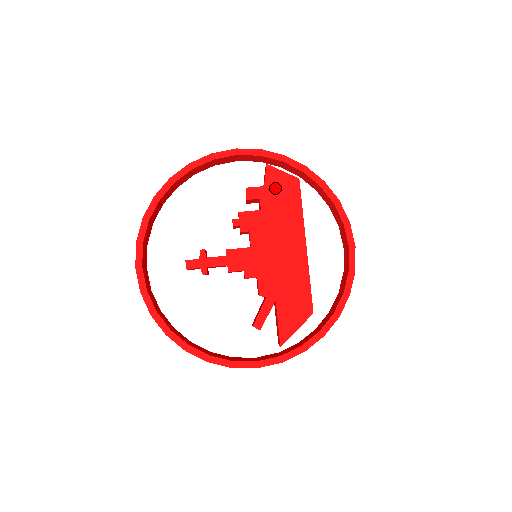
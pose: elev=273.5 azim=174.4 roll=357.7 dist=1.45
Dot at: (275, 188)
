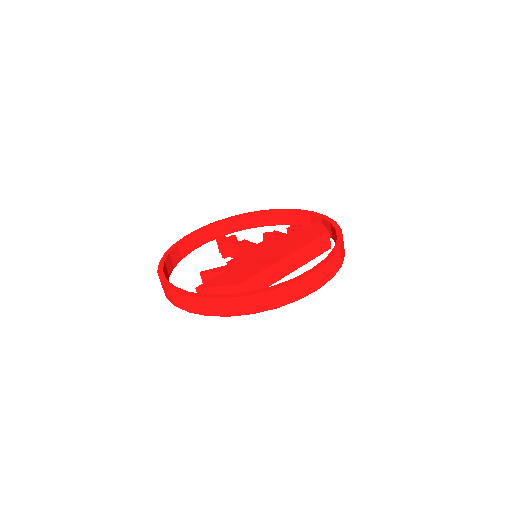
Dot at: (309, 230)
